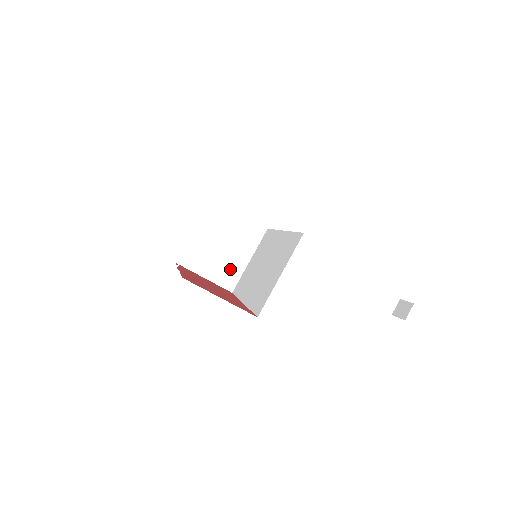
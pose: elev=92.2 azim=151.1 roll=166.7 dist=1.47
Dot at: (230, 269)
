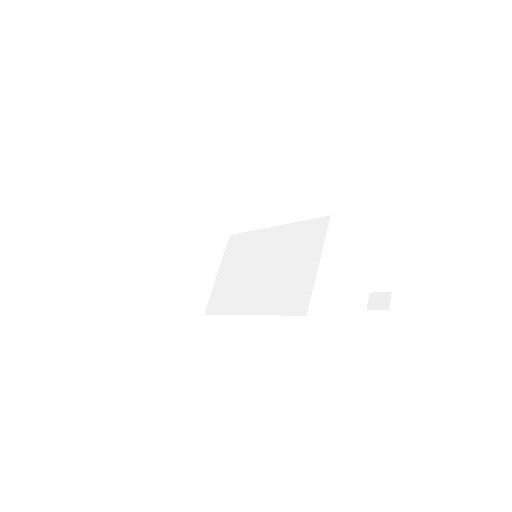
Dot at: (199, 285)
